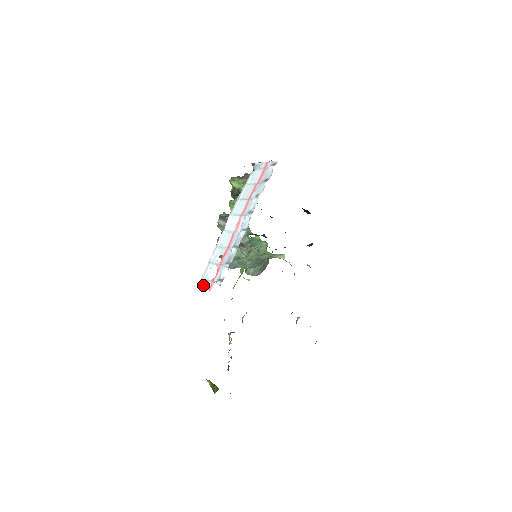
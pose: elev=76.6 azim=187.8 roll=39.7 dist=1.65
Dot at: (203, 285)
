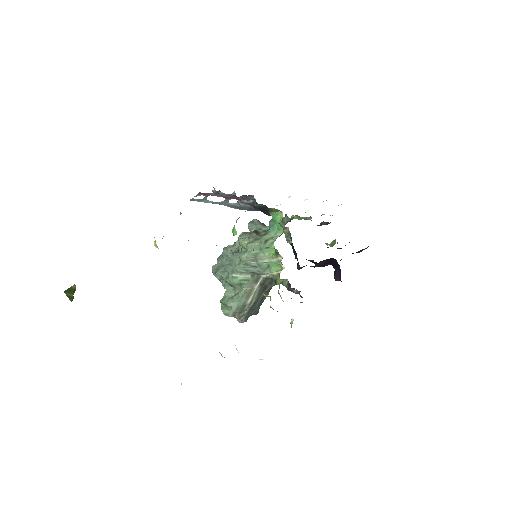
Dot at: (196, 199)
